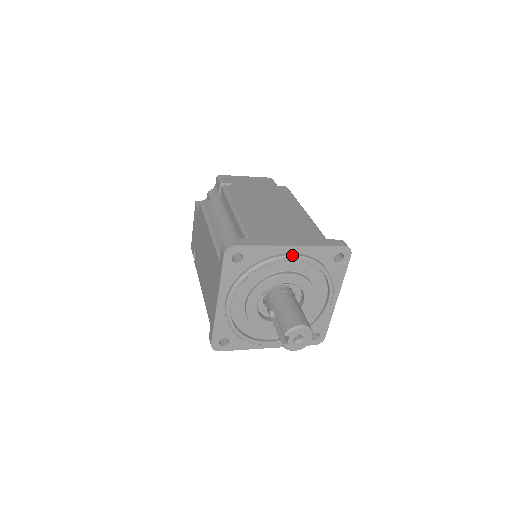
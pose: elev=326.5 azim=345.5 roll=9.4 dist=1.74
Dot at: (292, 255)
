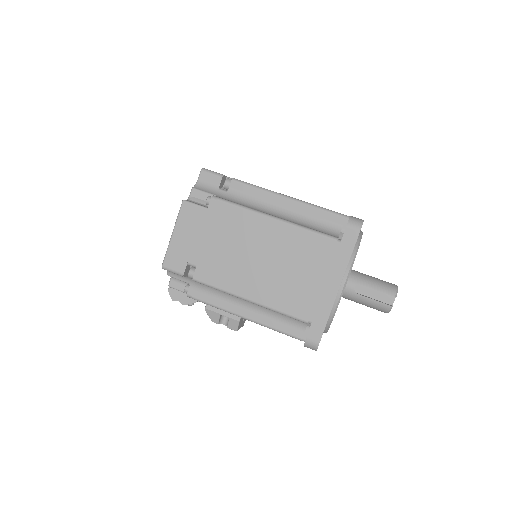
Dot at: occluded
